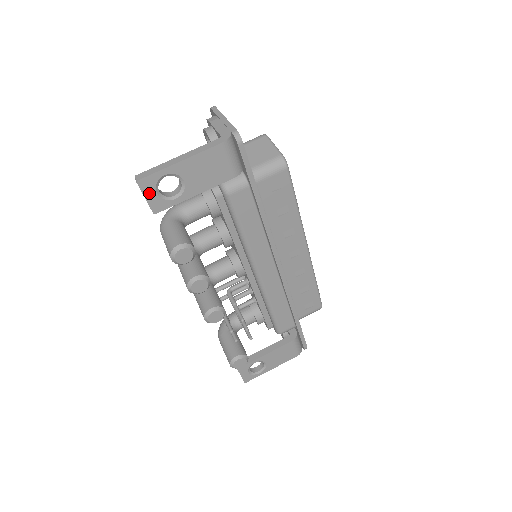
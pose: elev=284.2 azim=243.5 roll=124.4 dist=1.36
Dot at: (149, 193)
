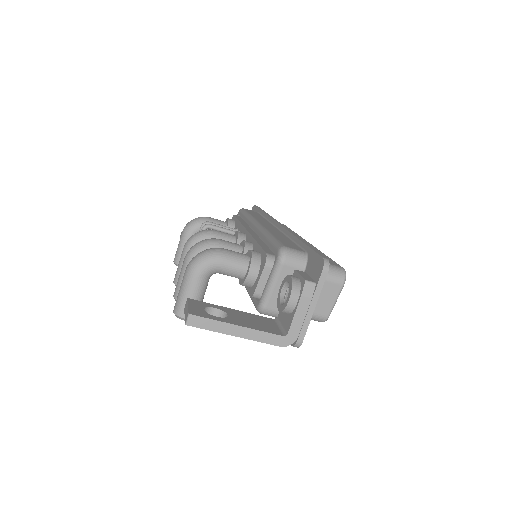
Dot at: occluded
